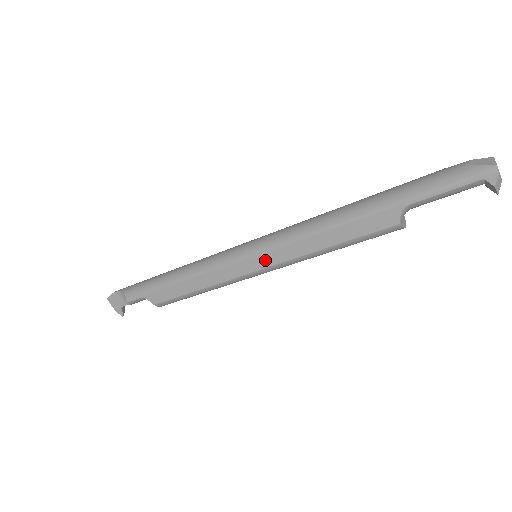
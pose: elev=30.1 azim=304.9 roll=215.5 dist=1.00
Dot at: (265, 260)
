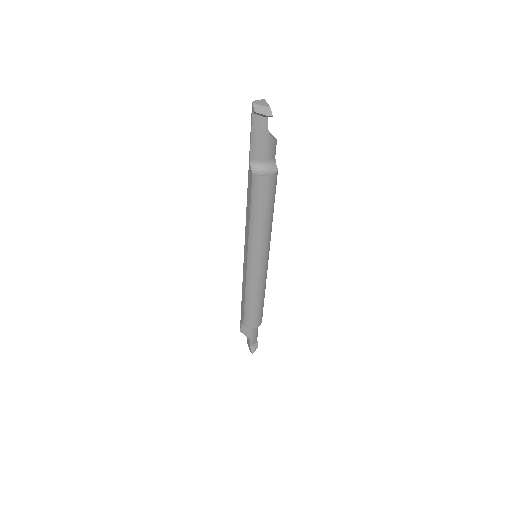
Dot at: (246, 250)
